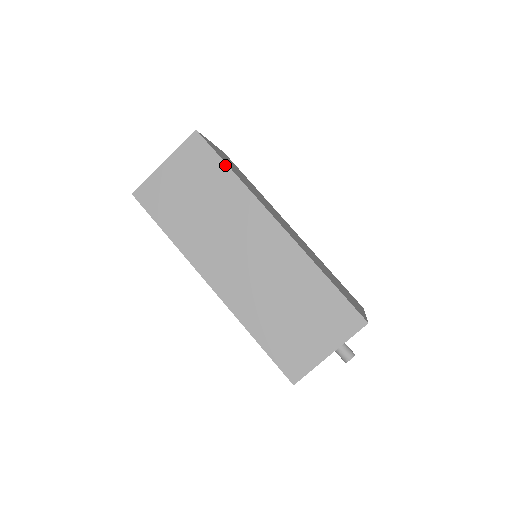
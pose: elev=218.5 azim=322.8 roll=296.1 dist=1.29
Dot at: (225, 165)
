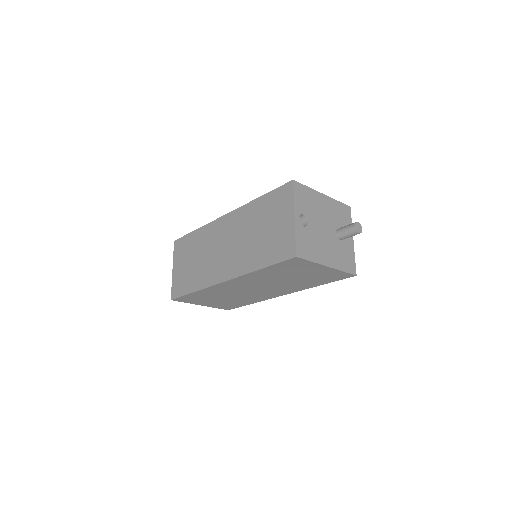
Dot at: (191, 233)
